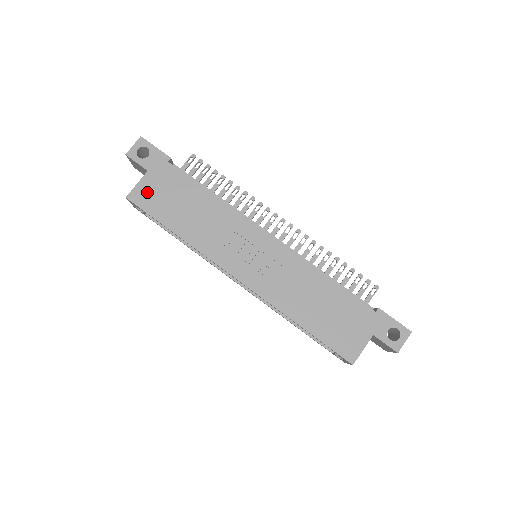
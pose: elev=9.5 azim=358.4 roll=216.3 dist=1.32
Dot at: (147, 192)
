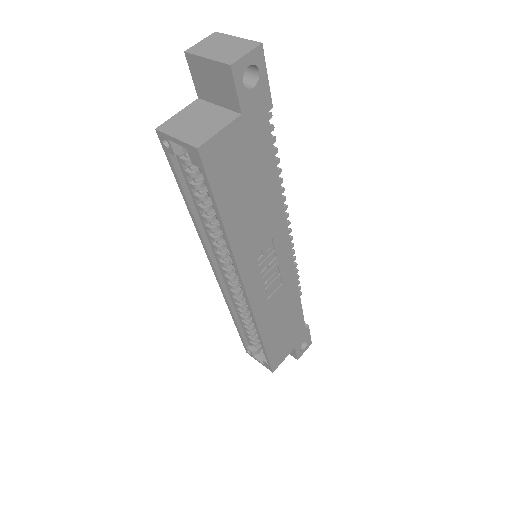
Dot at: (225, 151)
